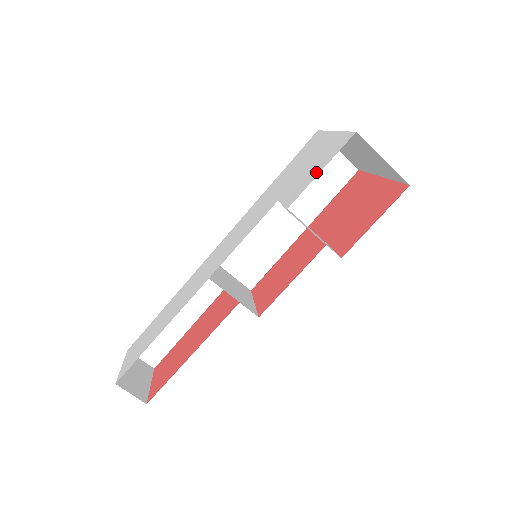
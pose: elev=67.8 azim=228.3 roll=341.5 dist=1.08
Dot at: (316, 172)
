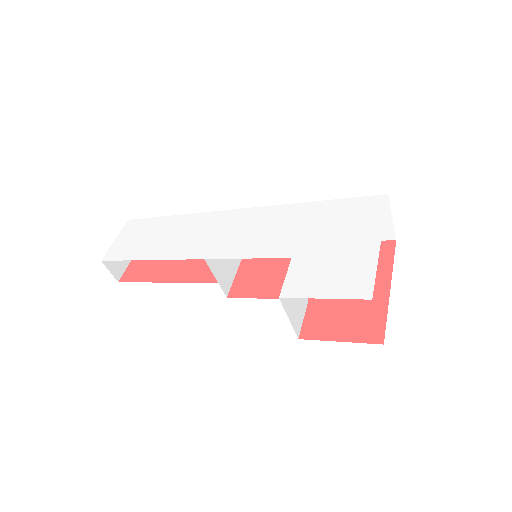
Dot at: (323, 290)
